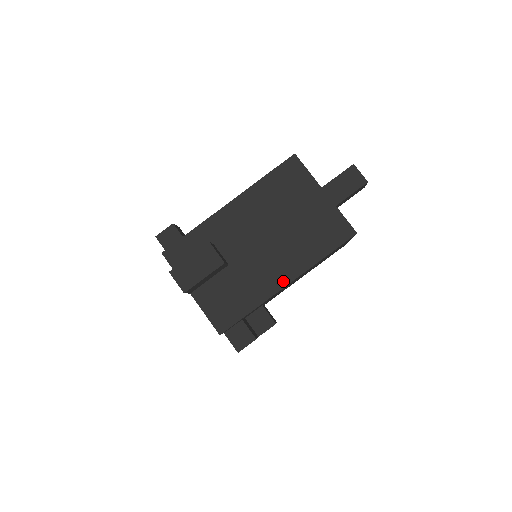
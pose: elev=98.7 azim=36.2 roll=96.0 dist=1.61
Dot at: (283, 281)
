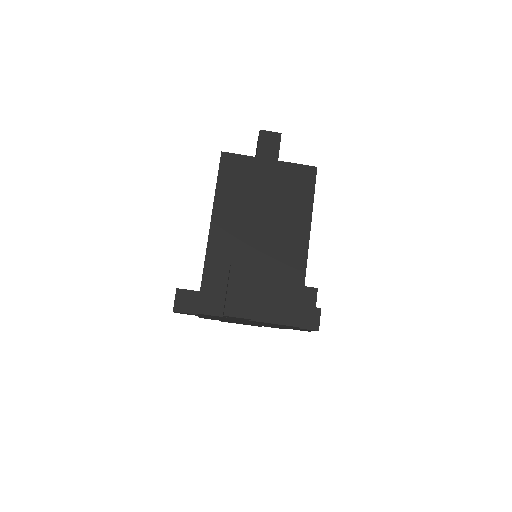
Dot at: (303, 245)
